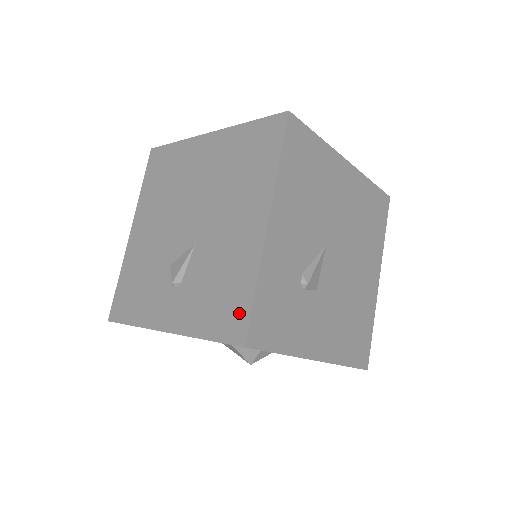
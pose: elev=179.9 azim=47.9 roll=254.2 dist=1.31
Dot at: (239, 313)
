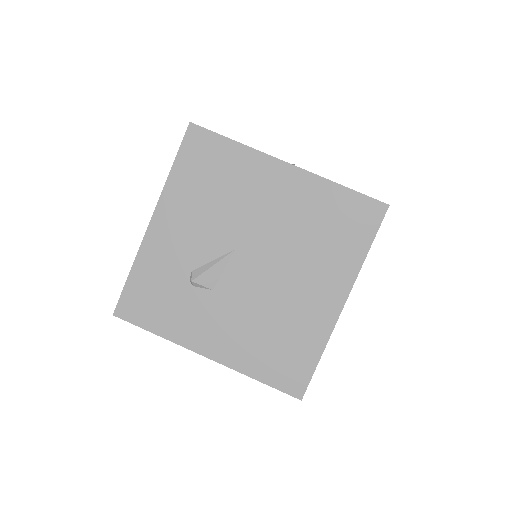
Dot at: occluded
